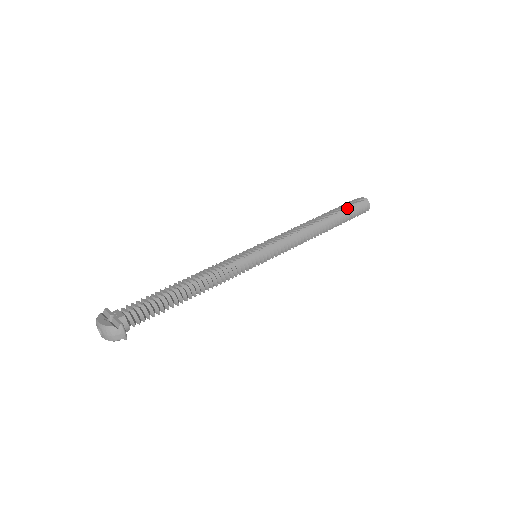
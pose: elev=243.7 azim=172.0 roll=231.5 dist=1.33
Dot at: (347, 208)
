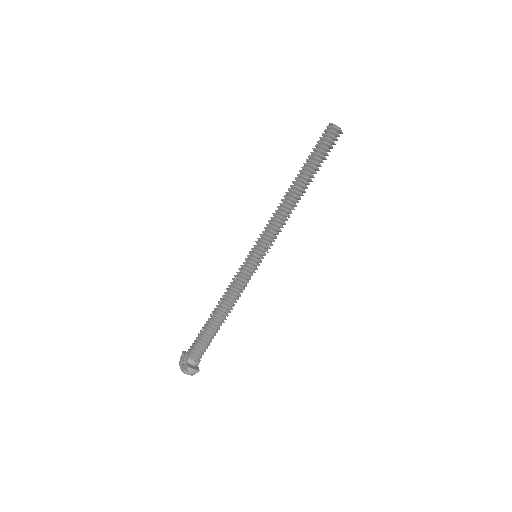
Dot at: (315, 154)
